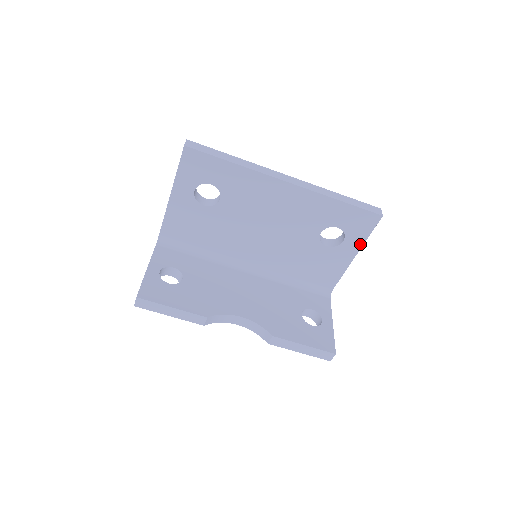
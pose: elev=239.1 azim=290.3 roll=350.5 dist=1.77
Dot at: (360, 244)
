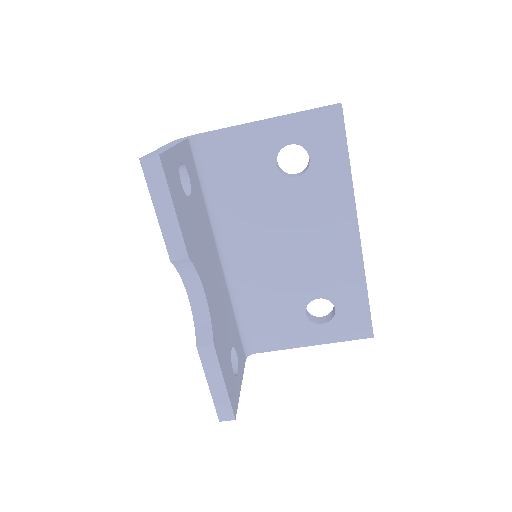
Dot at: (329, 340)
